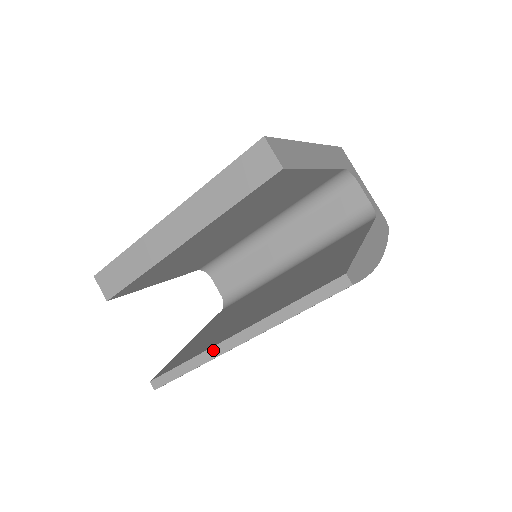
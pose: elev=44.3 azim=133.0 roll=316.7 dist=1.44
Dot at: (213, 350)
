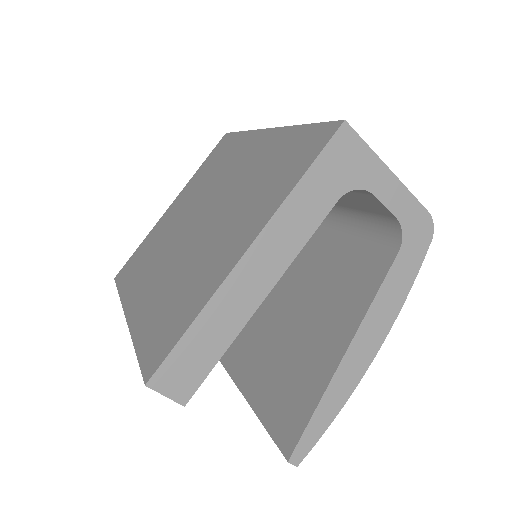
Dot at: occluded
